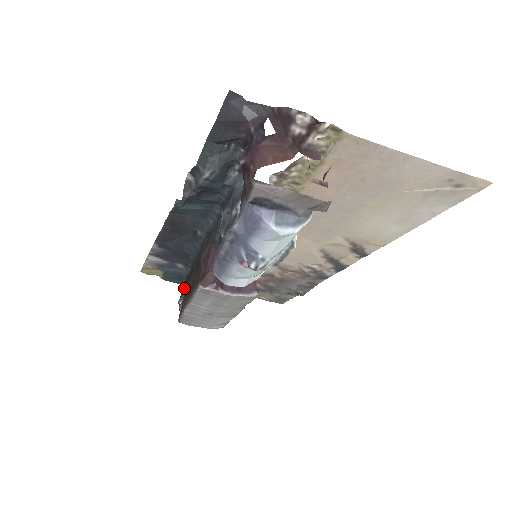
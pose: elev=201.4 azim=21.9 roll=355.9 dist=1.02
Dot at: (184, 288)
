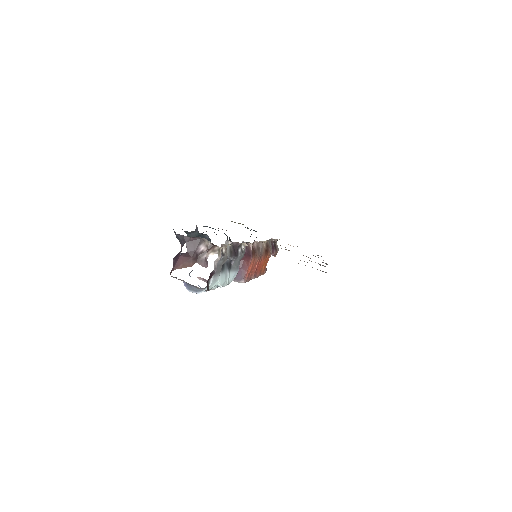
Dot at: occluded
